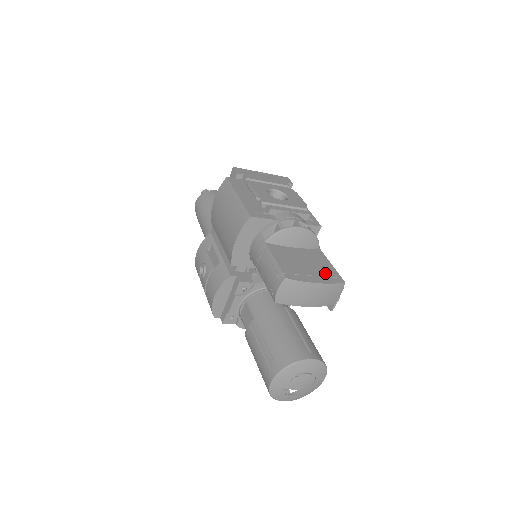
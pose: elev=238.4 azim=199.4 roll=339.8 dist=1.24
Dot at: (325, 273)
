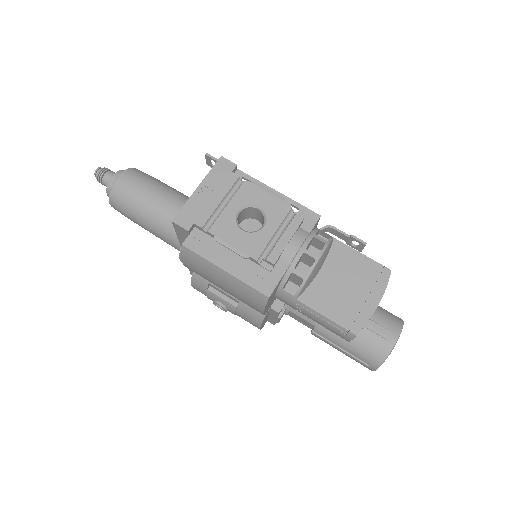
Dot at: (370, 279)
